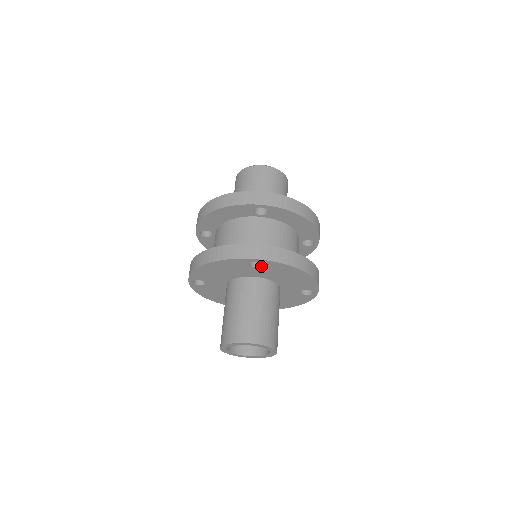
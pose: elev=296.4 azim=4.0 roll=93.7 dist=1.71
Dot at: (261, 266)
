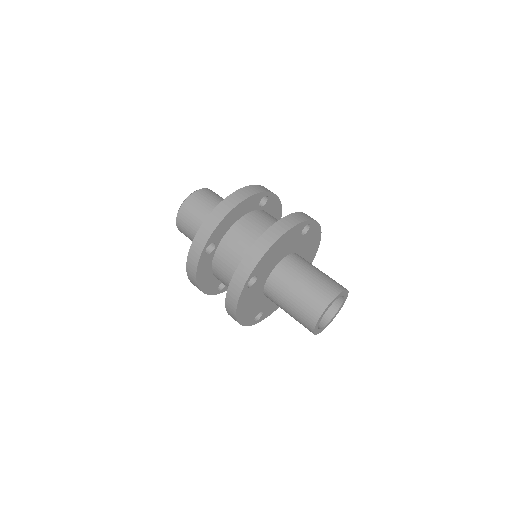
Dot at: (256, 277)
